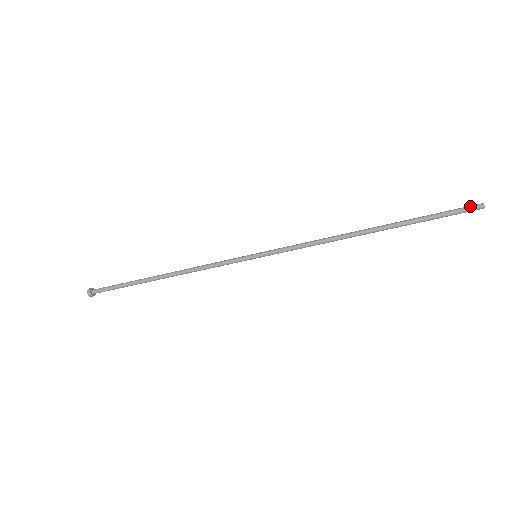
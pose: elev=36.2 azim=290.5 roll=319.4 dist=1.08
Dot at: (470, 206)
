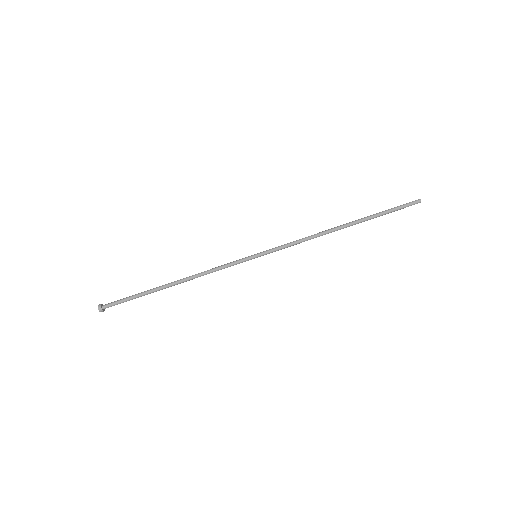
Dot at: (411, 203)
